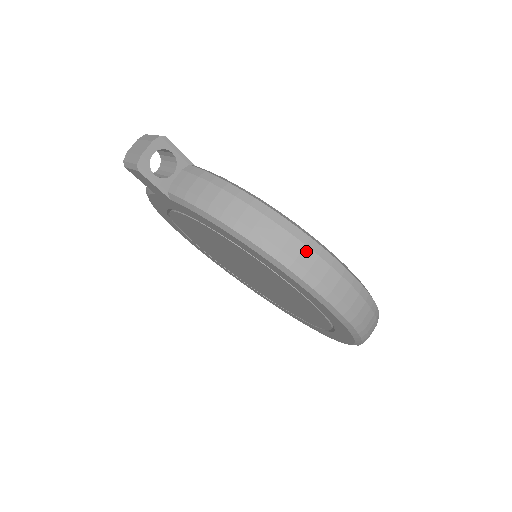
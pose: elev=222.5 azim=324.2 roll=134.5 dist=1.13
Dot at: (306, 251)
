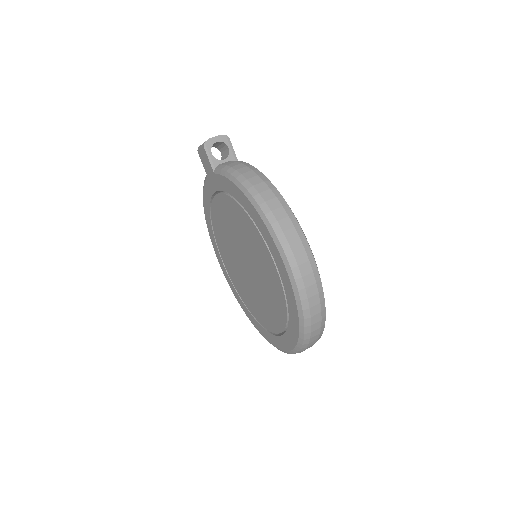
Dot at: (281, 209)
